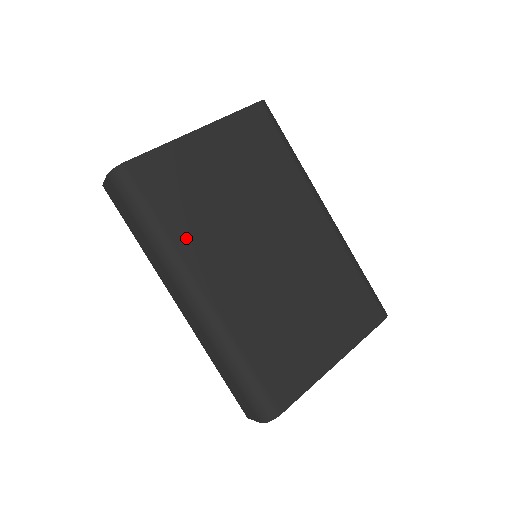
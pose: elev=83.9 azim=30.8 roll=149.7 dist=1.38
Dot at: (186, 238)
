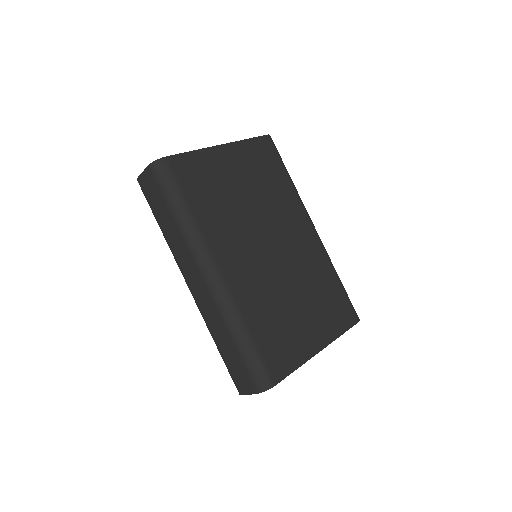
Dot at: (208, 224)
